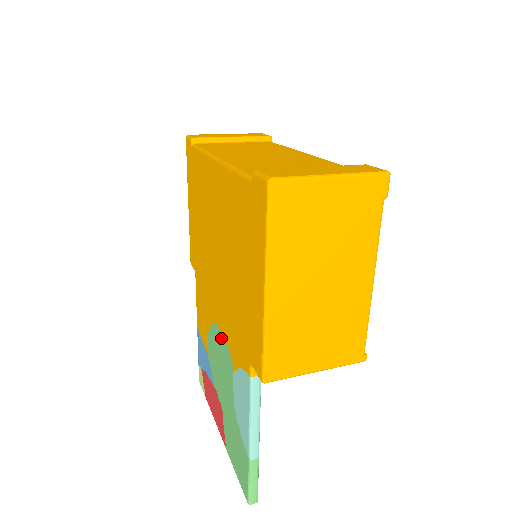
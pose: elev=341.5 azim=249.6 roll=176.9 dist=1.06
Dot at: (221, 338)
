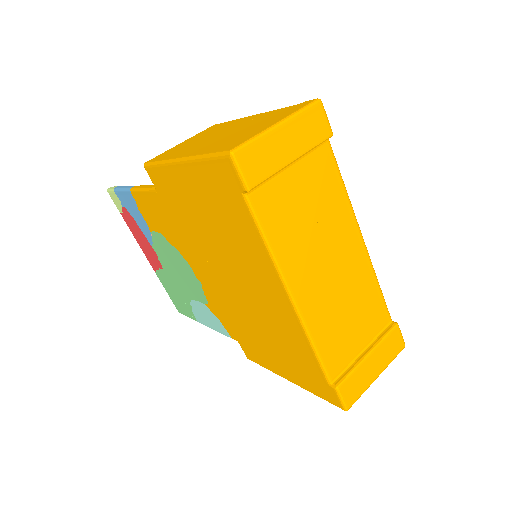
Dot at: (195, 279)
